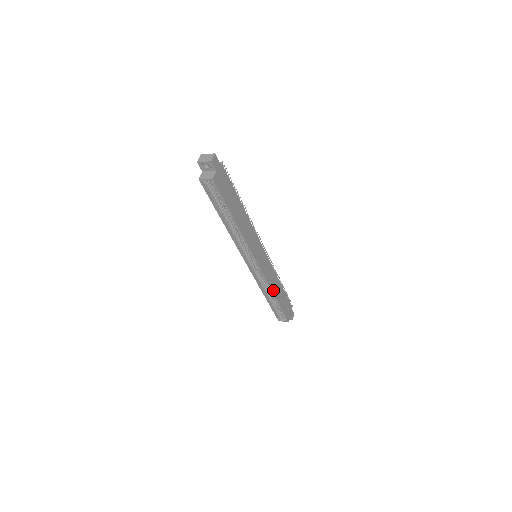
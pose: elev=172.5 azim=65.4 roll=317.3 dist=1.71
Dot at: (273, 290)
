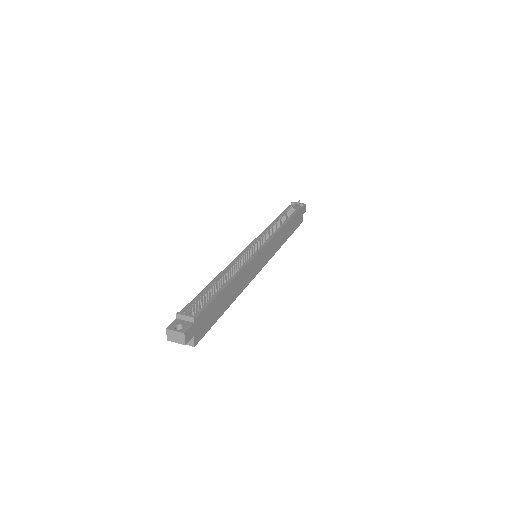
Dot at: (281, 243)
